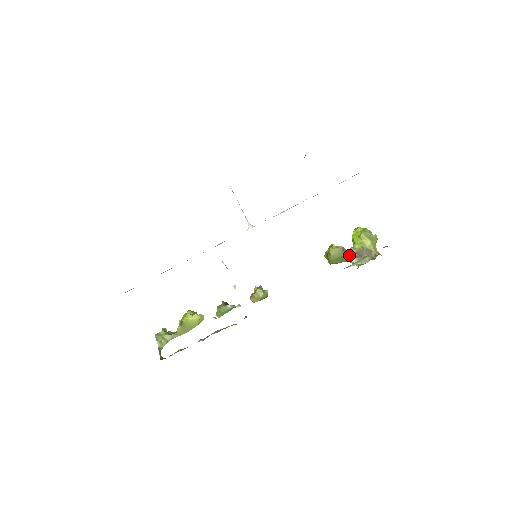
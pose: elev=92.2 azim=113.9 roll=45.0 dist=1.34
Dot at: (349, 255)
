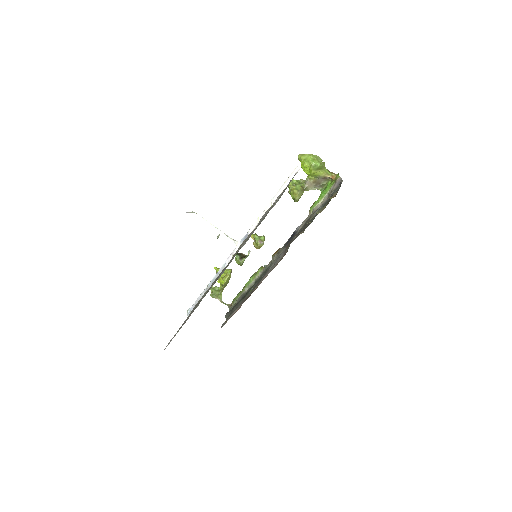
Dot at: (309, 187)
